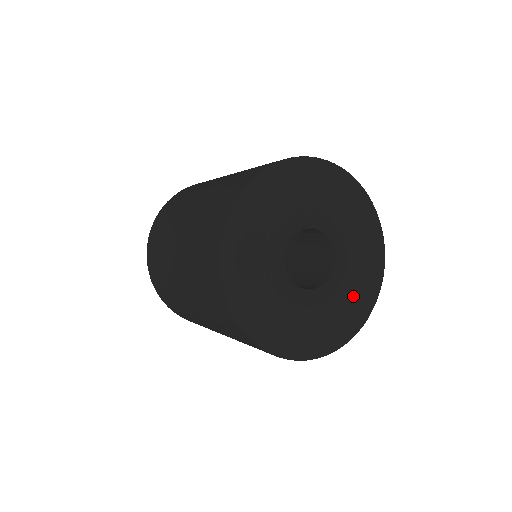
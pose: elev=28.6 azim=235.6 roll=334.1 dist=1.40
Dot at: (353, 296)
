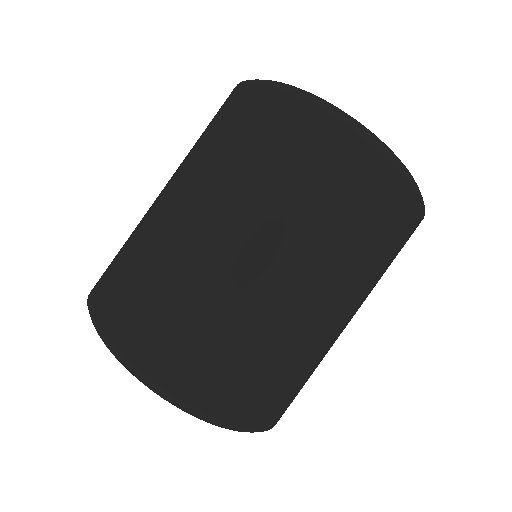
Dot at: occluded
